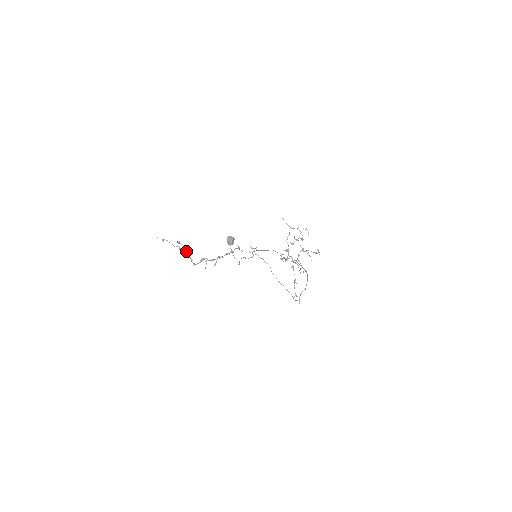
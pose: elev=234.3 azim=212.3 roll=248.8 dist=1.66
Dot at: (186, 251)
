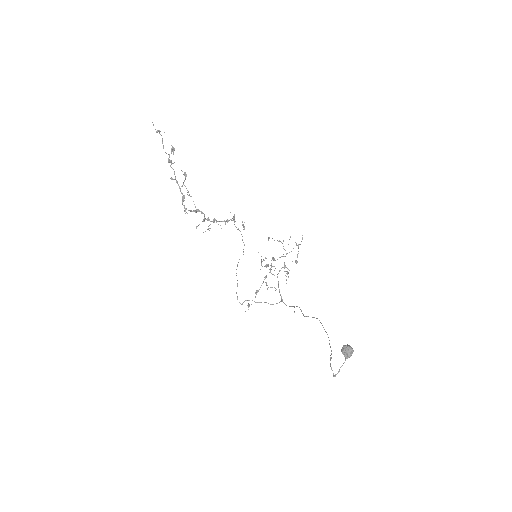
Dot at: (184, 181)
